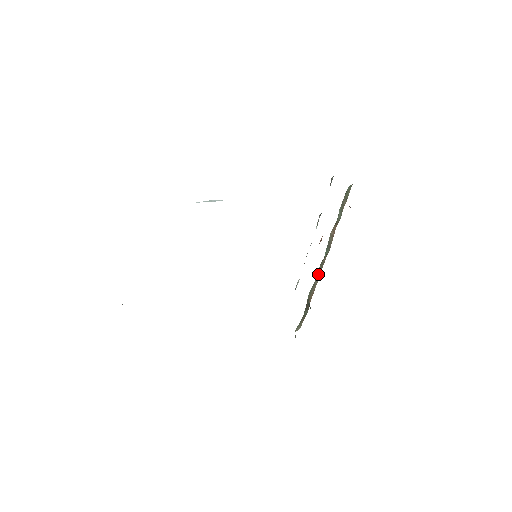
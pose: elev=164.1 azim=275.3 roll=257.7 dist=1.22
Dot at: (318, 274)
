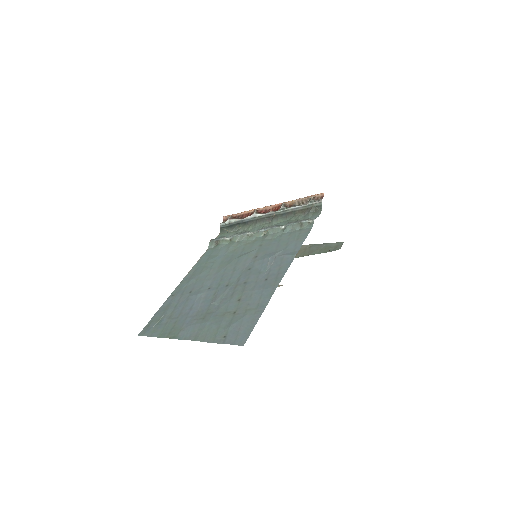
Dot at: occluded
